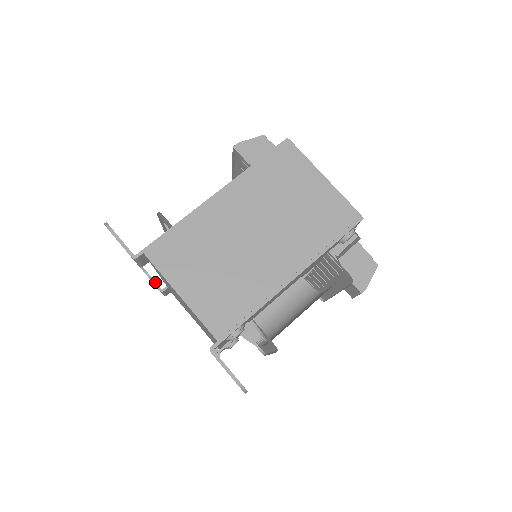
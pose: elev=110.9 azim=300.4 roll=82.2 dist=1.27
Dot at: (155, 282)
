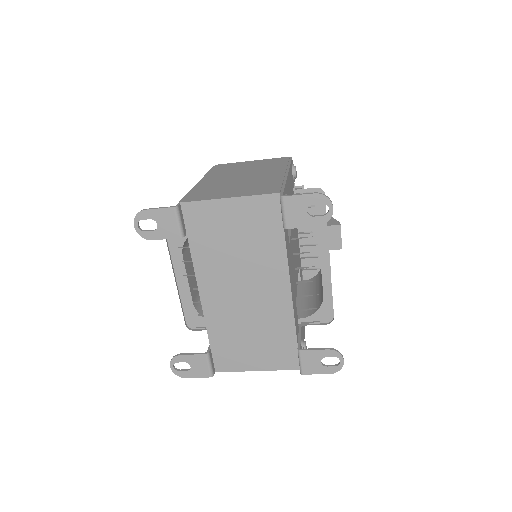
Dot at: (195, 353)
